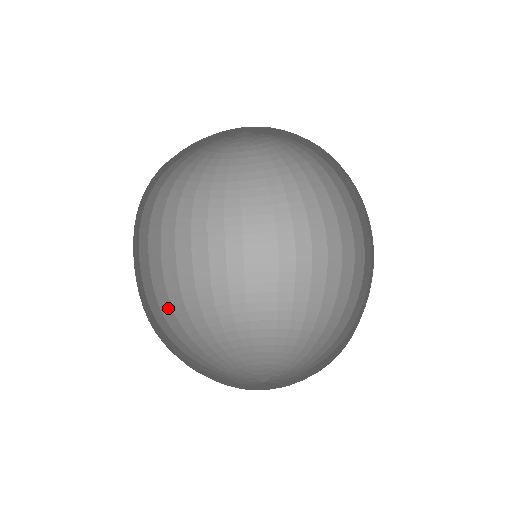
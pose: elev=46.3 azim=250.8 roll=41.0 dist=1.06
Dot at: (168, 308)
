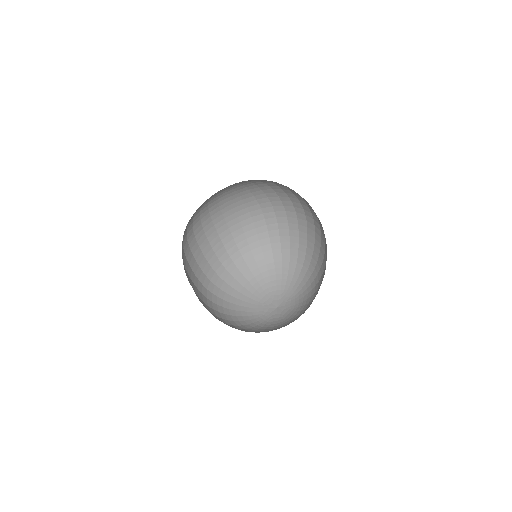
Dot at: (220, 268)
